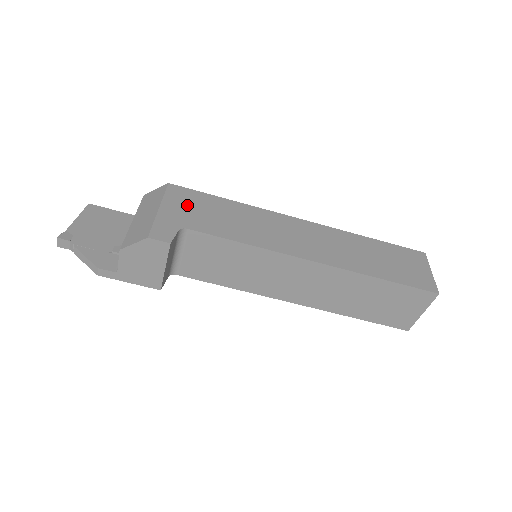
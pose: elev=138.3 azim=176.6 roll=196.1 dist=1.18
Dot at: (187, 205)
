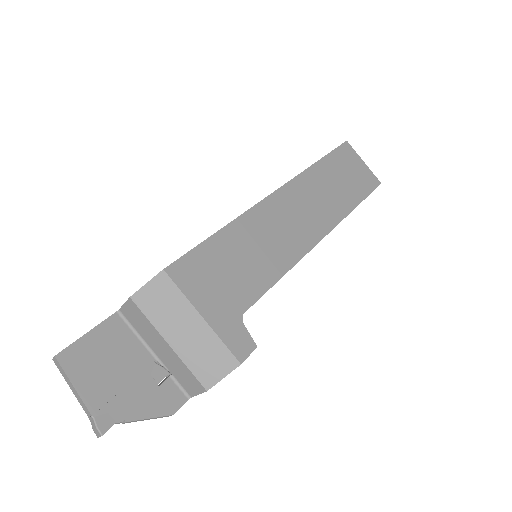
Dot at: (210, 282)
